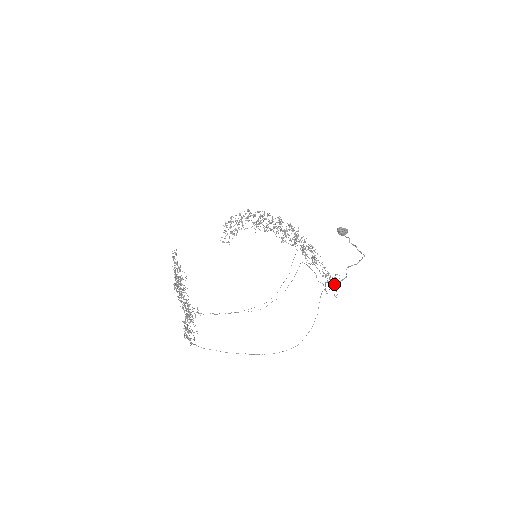
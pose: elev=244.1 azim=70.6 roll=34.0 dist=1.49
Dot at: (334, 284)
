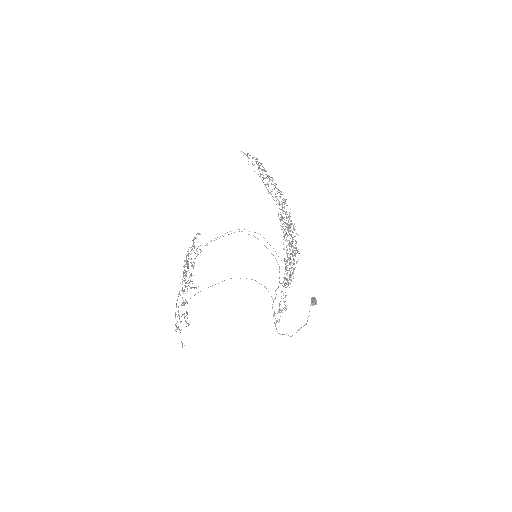
Dot at: occluded
